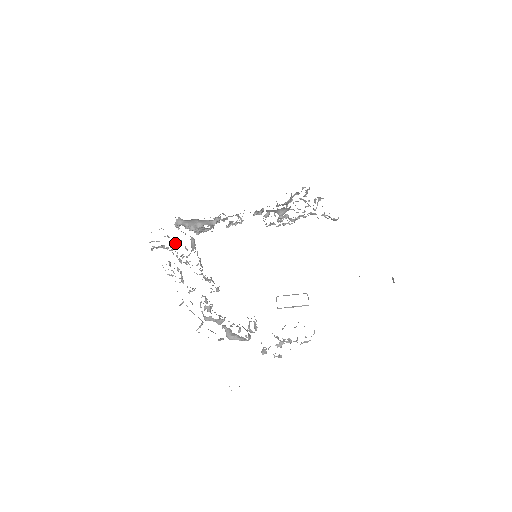
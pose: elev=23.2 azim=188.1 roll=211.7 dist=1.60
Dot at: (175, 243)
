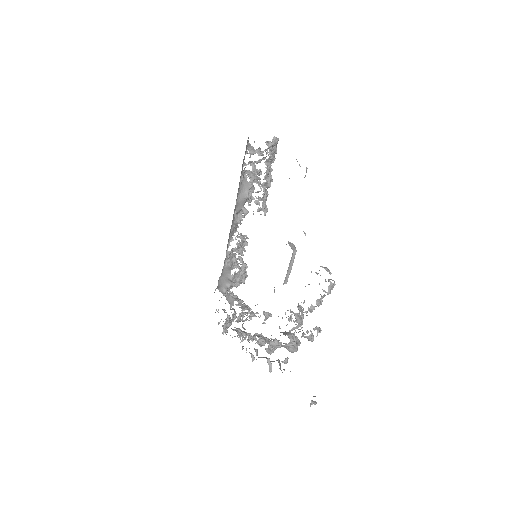
Dot at: occluded
